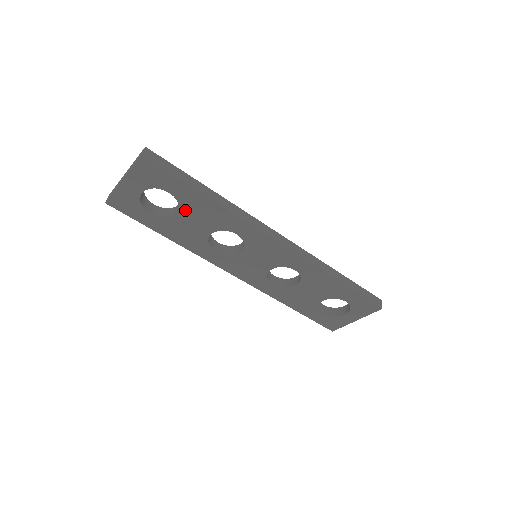
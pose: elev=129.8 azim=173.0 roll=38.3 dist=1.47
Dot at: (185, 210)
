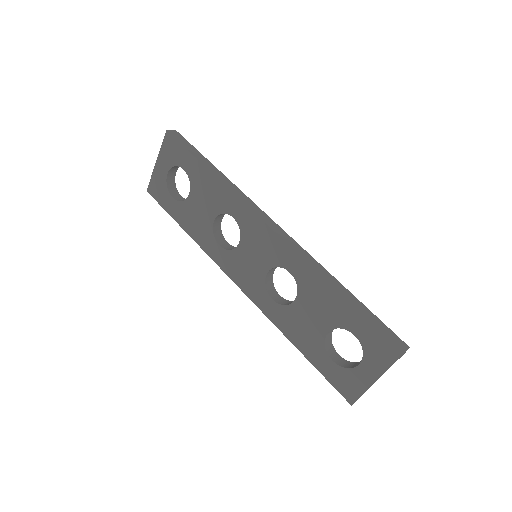
Dot at: (195, 190)
